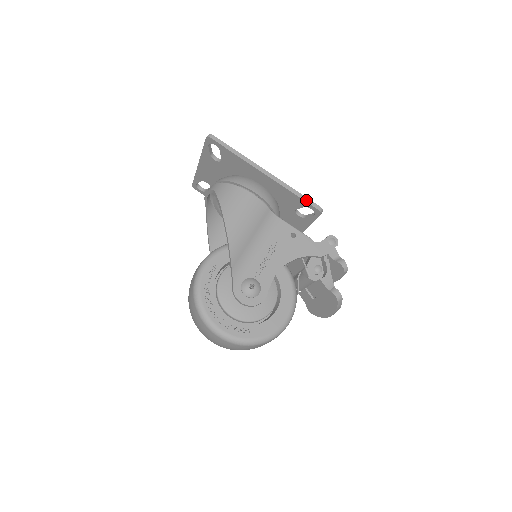
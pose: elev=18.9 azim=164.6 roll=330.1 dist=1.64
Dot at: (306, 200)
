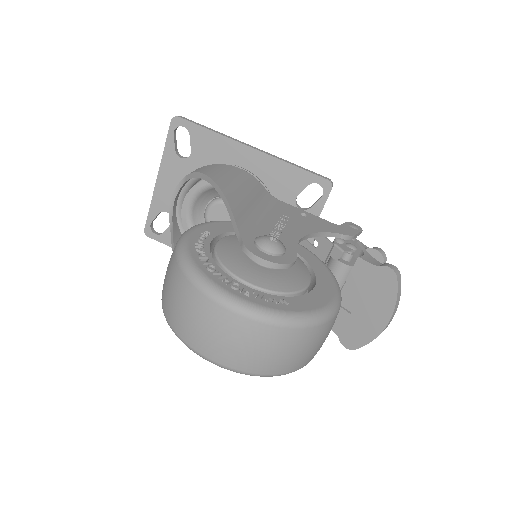
Dot at: (310, 171)
